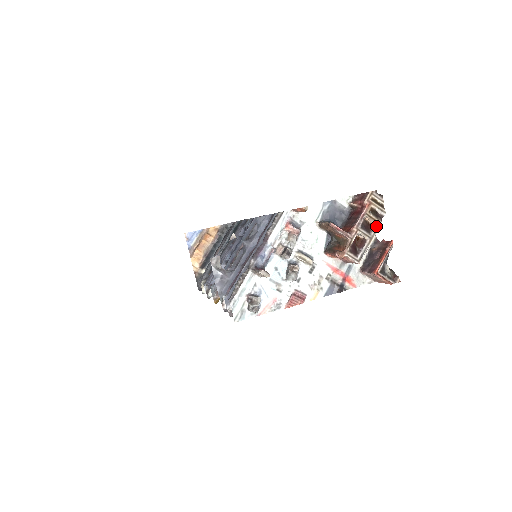
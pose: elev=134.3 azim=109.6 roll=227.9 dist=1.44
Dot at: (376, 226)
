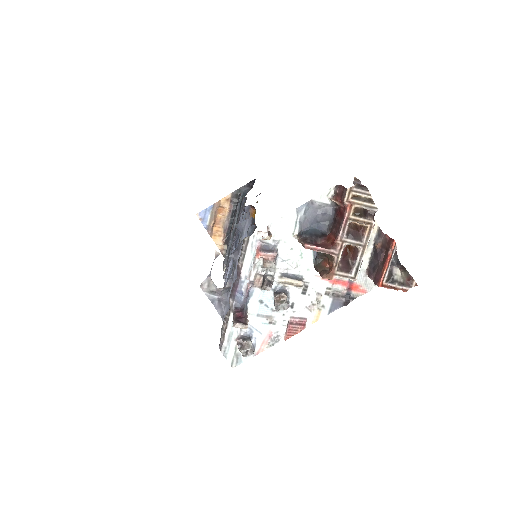
Dot at: (367, 229)
